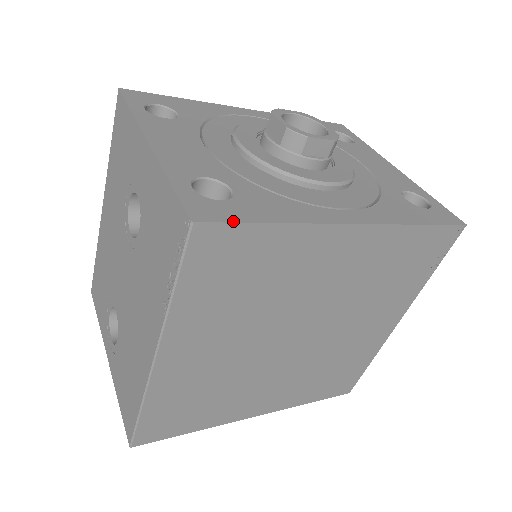
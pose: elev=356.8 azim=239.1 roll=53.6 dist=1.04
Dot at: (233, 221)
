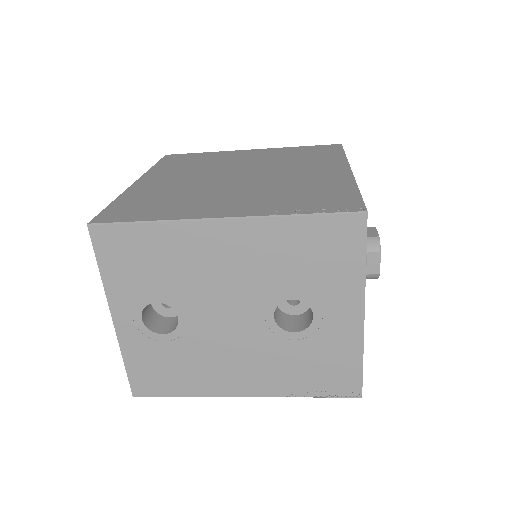
Dot at: occluded
